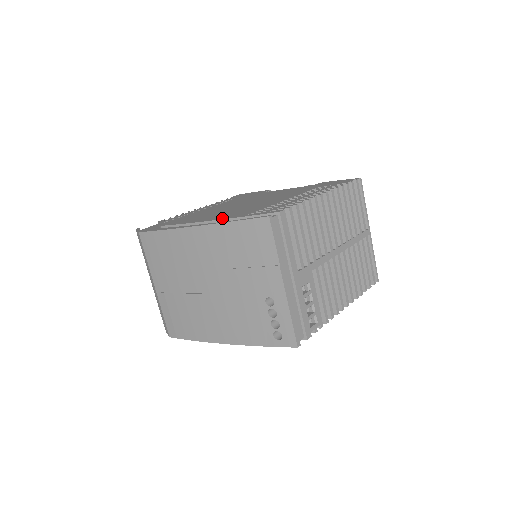
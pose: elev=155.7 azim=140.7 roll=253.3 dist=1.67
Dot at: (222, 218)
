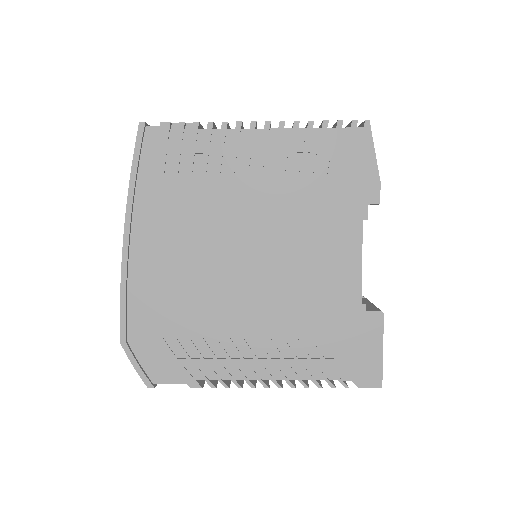
Dot at: occluded
